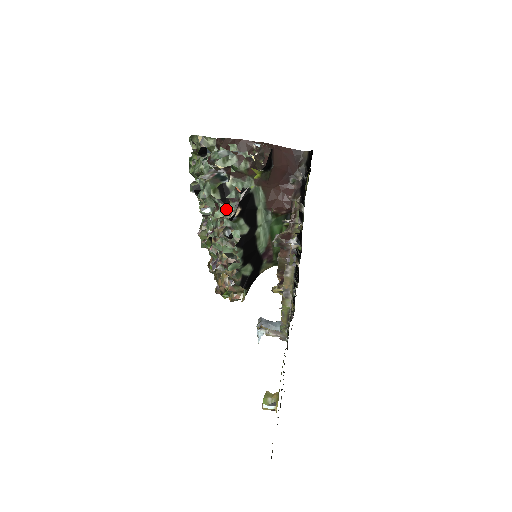
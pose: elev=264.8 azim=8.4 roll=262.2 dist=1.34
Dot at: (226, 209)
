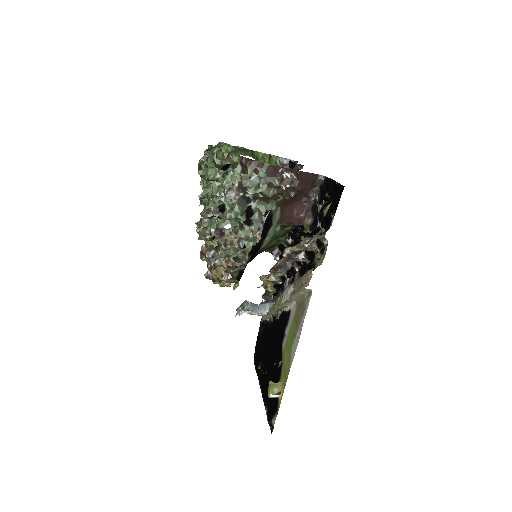
Dot at: (249, 230)
